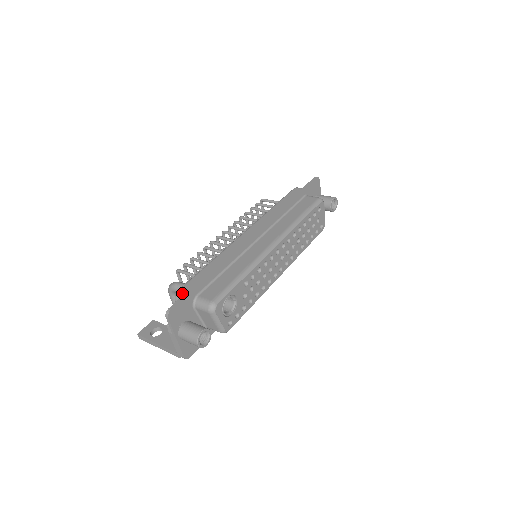
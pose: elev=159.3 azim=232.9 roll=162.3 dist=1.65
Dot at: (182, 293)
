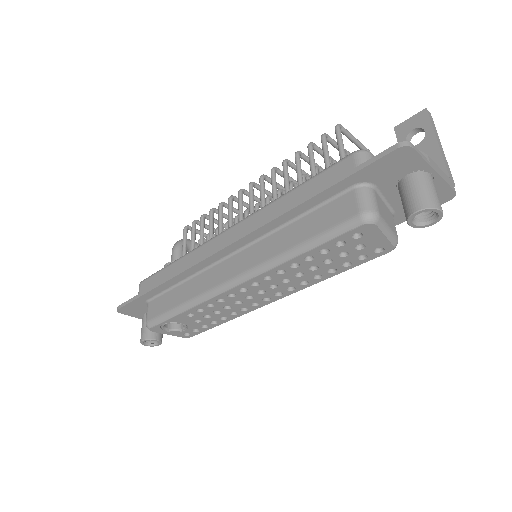
Dot at: (139, 290)
